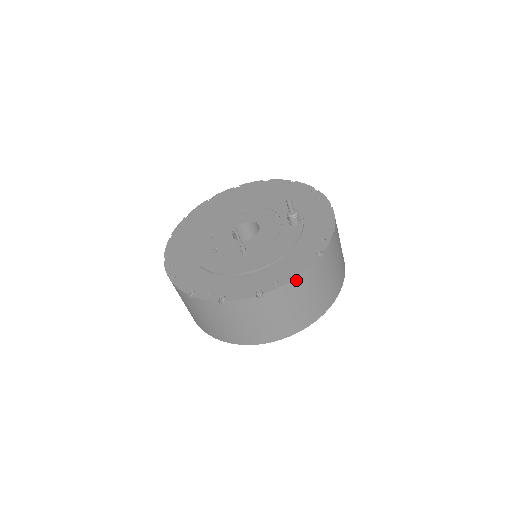
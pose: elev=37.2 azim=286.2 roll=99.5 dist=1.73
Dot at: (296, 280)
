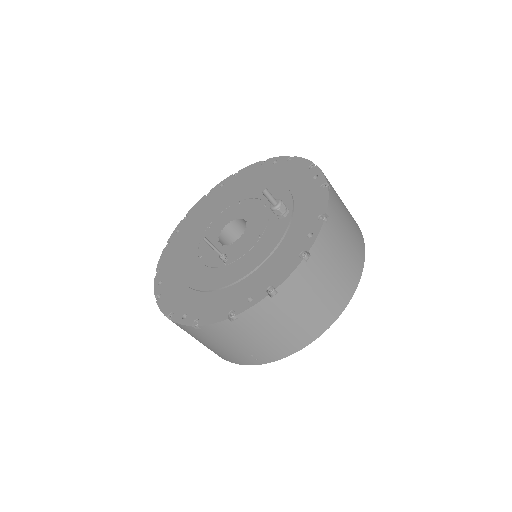
Dot at: (274, 294)
